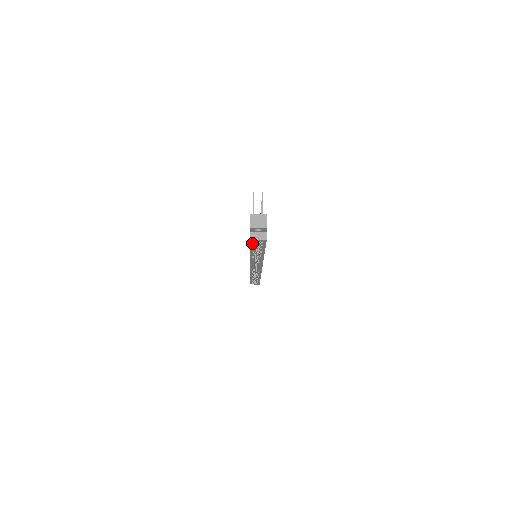
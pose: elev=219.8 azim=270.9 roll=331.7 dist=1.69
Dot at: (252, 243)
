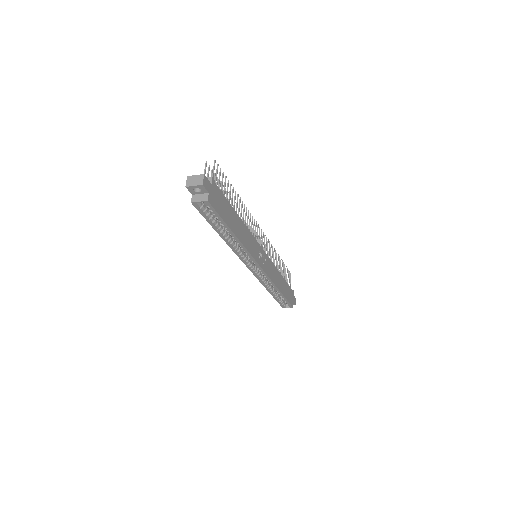
Dot at: (201, 210)
